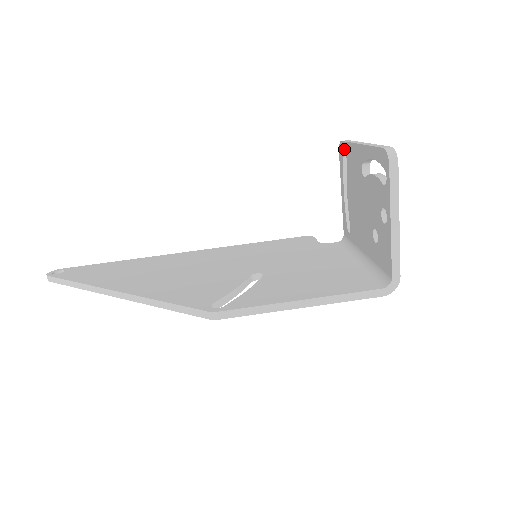
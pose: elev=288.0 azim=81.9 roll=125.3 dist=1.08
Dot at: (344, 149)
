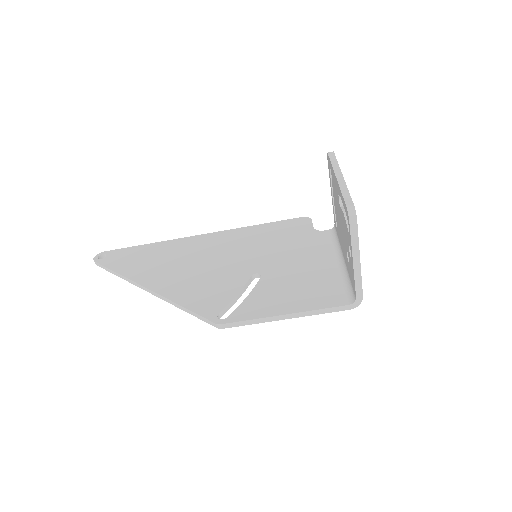
Dot at: (329, 163)
